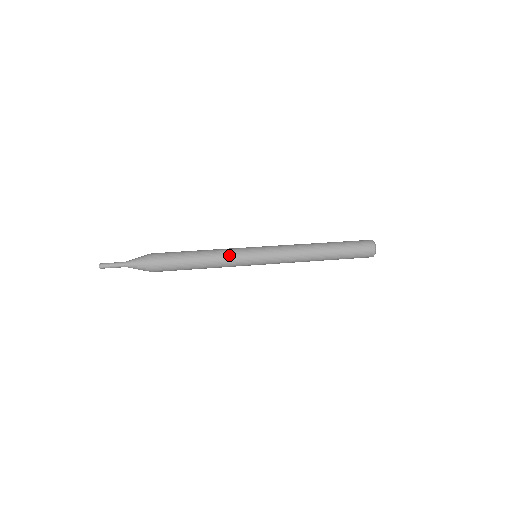
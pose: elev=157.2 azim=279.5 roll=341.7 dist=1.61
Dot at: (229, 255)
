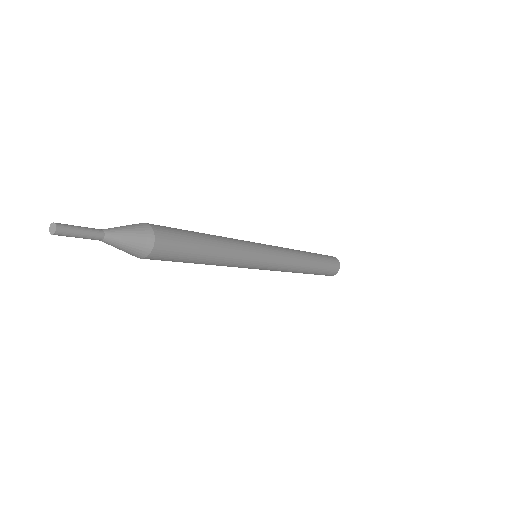
Dot at: (237, 240)
